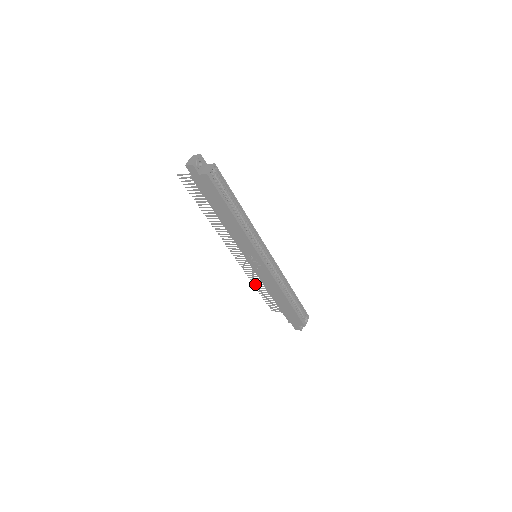
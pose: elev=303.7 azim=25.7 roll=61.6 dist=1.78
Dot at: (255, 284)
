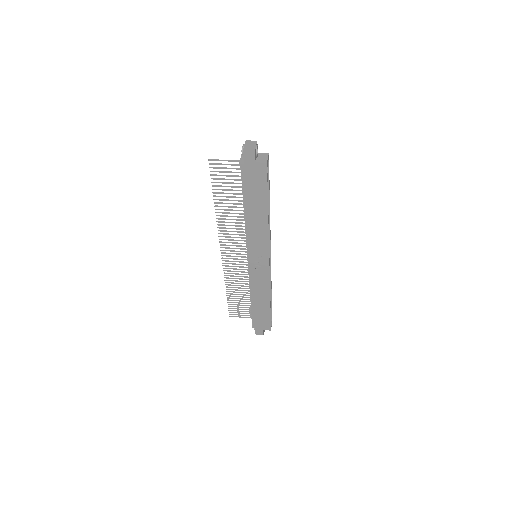
Dot at: (229, 287)
